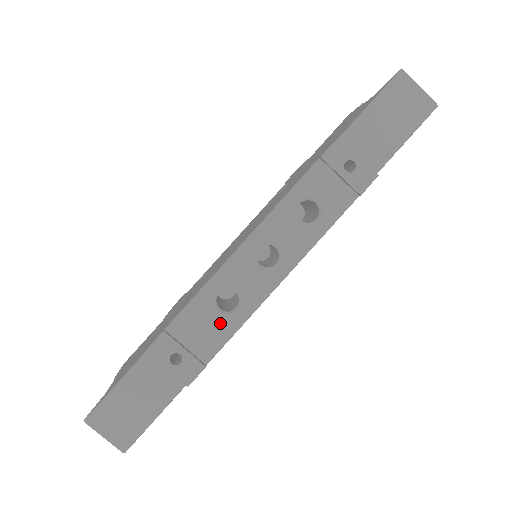
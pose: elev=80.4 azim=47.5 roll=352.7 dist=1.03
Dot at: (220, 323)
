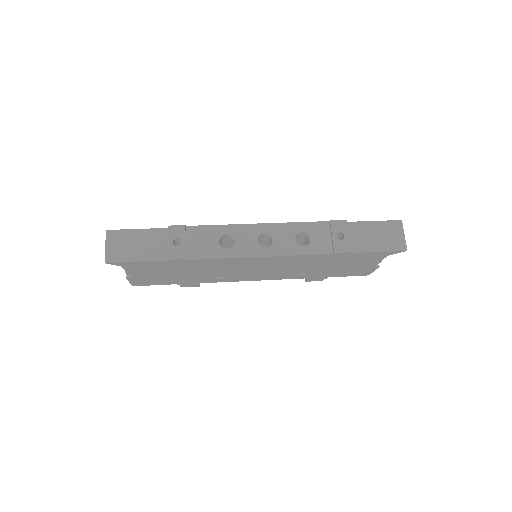
Dot at: (213, 247)
